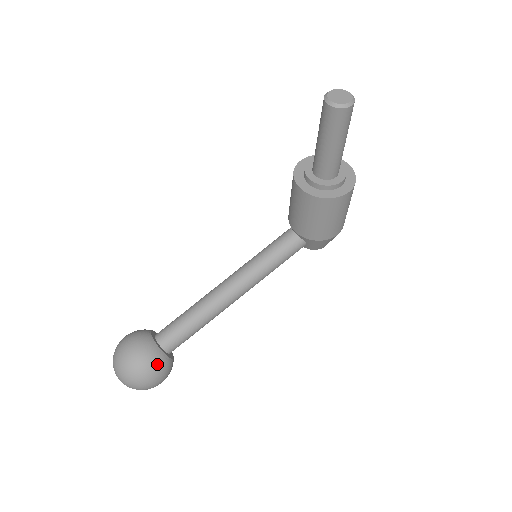
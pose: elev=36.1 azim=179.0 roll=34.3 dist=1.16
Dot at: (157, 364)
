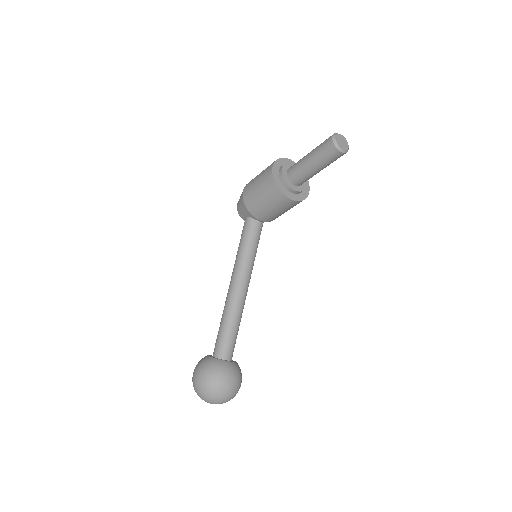
Dot at: occluded
